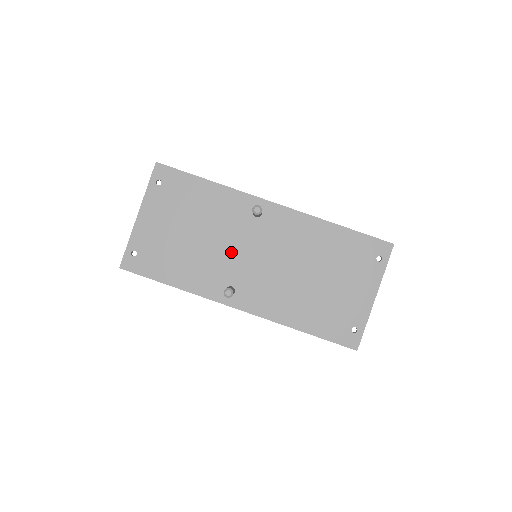
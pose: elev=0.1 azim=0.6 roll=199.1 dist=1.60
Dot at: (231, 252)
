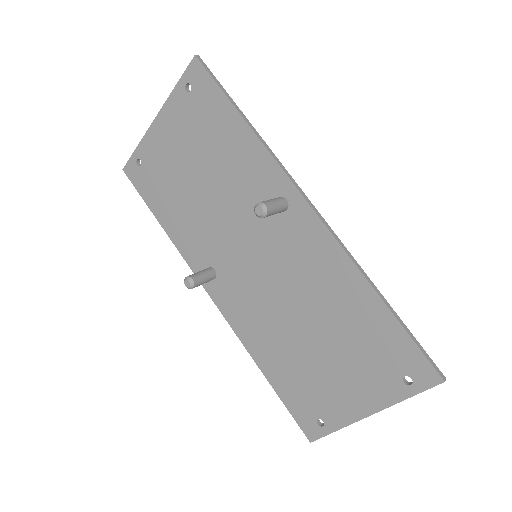
Dot at: (230, 231)
